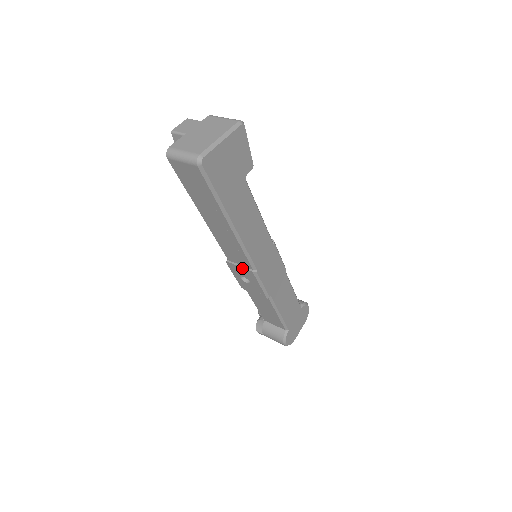
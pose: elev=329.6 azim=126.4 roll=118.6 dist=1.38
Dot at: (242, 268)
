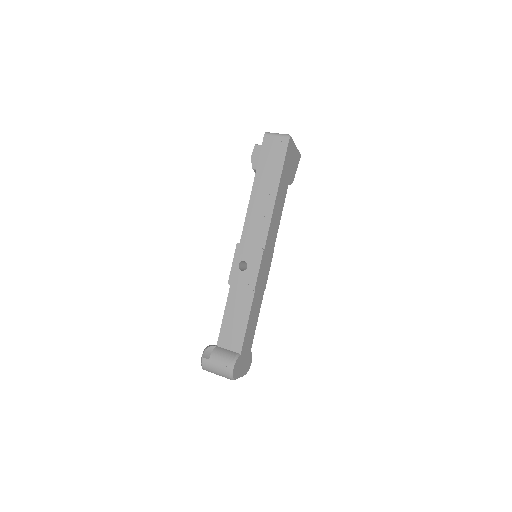
Dot at: (252, 247)
